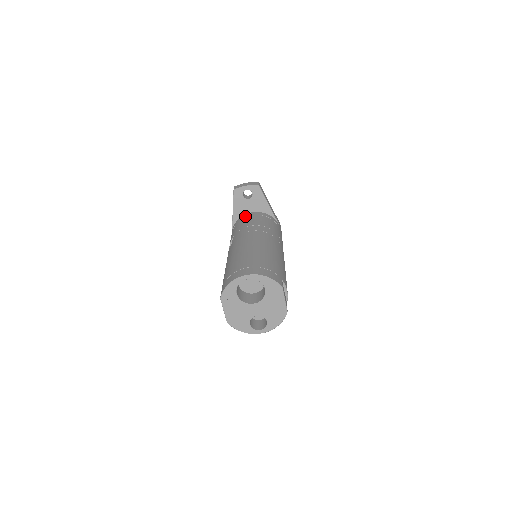
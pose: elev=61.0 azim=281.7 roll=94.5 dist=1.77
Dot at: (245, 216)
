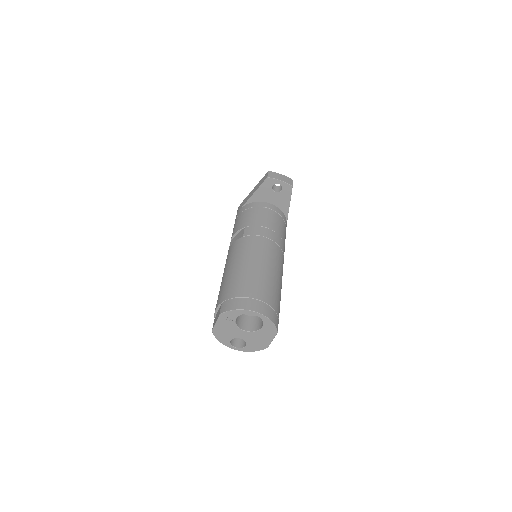
Dot at: (263, 205)
